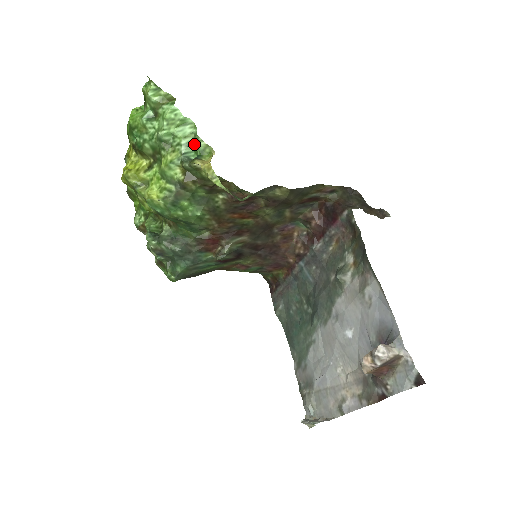
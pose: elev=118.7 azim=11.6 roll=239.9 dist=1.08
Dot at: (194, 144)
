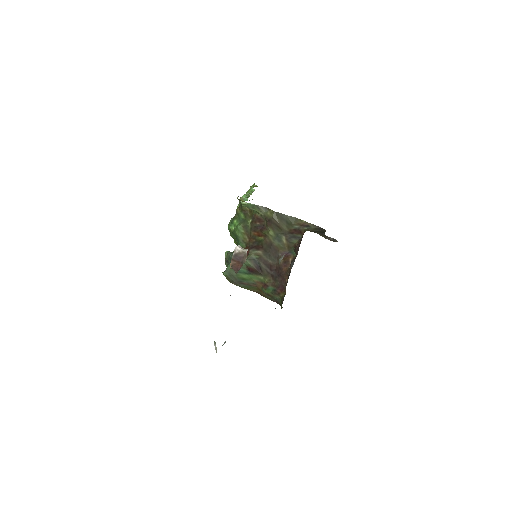
Dot at: occluded
